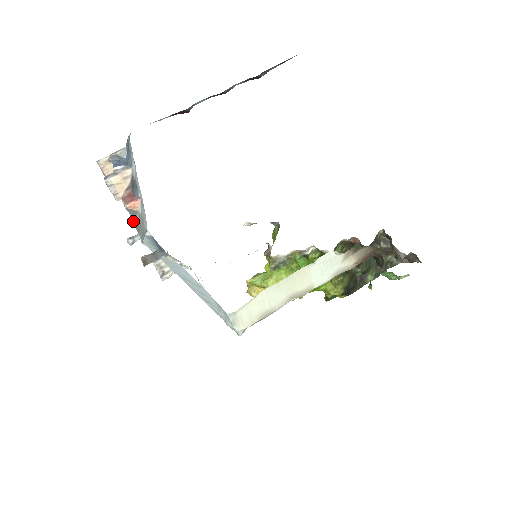
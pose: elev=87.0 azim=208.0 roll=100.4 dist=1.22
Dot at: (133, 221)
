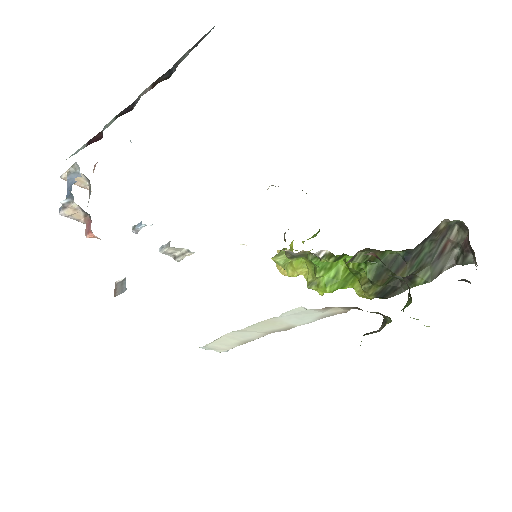
Dot at: occluded
